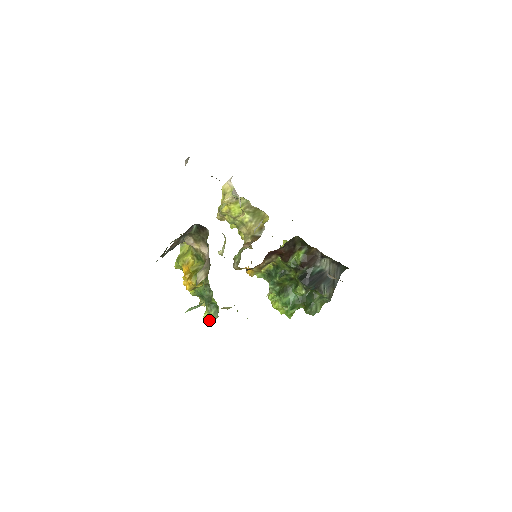
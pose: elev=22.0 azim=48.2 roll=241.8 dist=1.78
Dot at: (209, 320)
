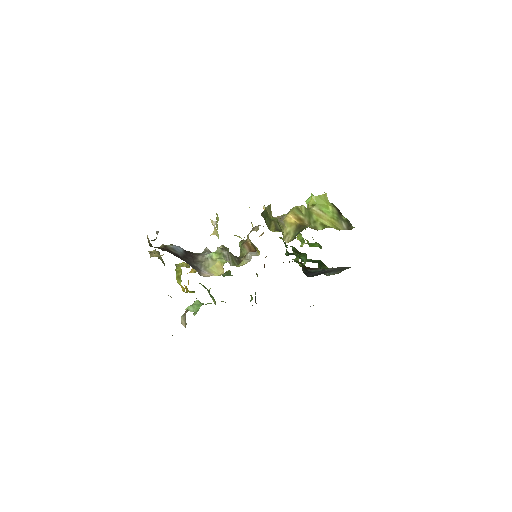
Dot at: occluded
